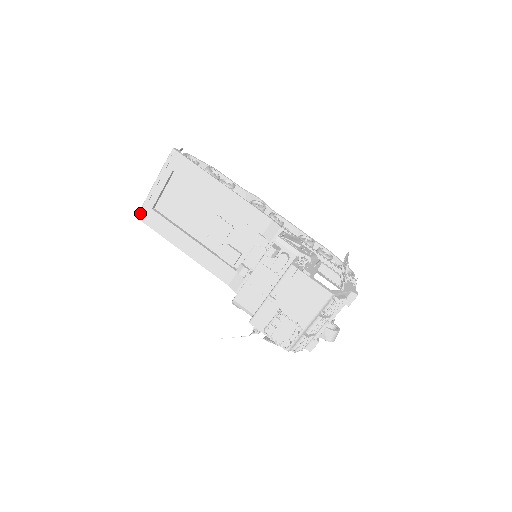
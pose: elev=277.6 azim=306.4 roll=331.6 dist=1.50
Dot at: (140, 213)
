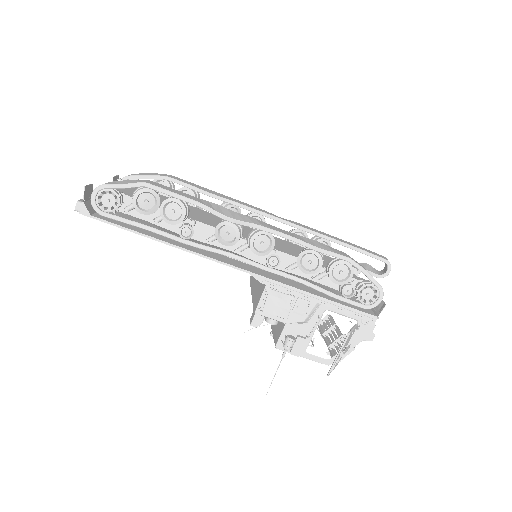
Dot at: occluded
